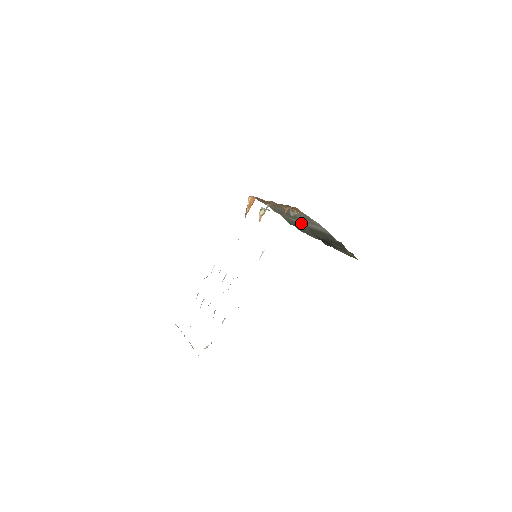
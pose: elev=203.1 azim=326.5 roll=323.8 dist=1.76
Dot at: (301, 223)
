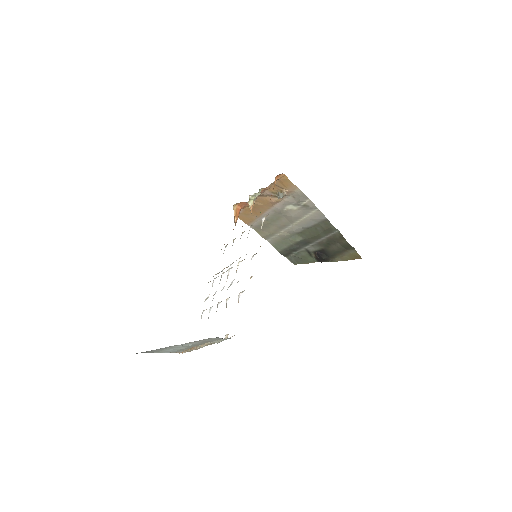
Dot at: (292, 229)
